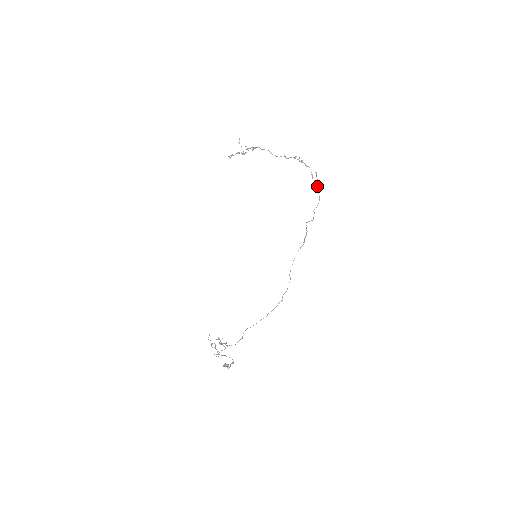
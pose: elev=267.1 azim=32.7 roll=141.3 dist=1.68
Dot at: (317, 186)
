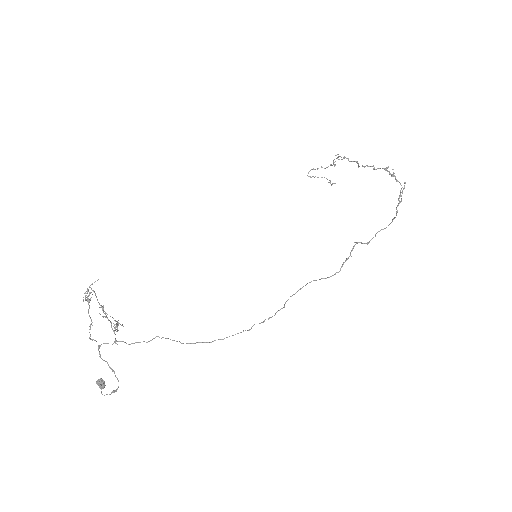
Dot at: (399, 202)
